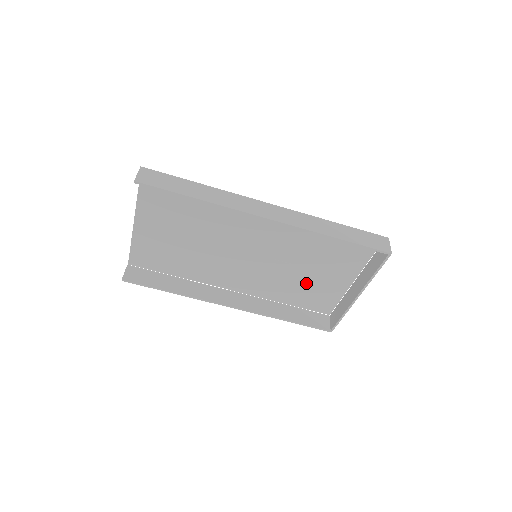
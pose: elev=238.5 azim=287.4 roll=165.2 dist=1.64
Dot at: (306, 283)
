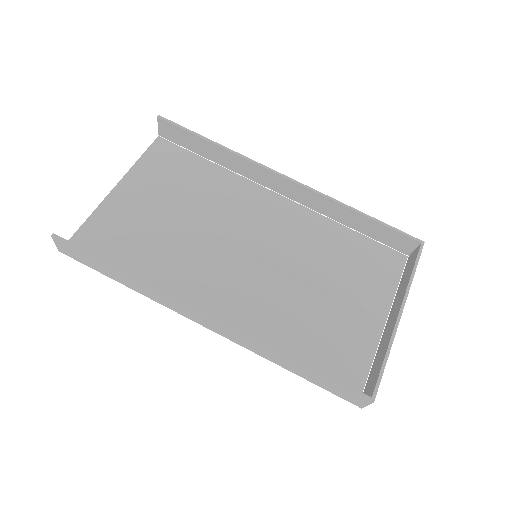
Dot at: (320, 320)
